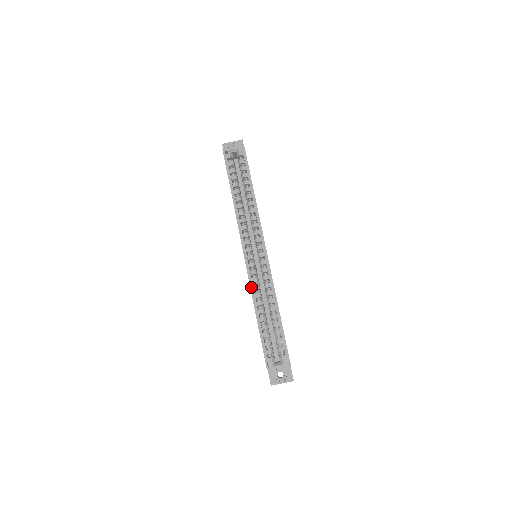
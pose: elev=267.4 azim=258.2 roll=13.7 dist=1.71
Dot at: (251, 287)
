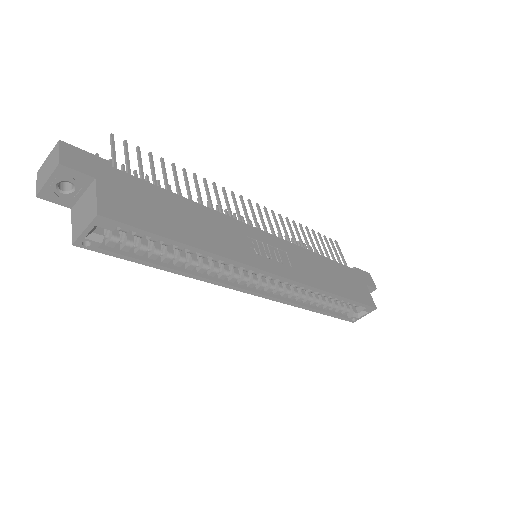
Dot at: (288, 304)
